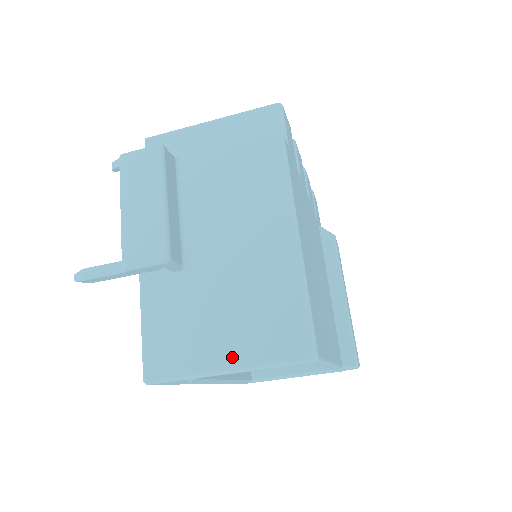
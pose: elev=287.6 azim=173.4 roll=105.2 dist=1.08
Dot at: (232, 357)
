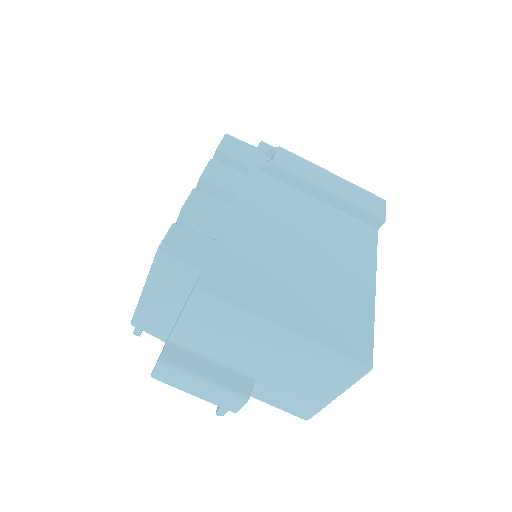
Dot at: (331, 393)
